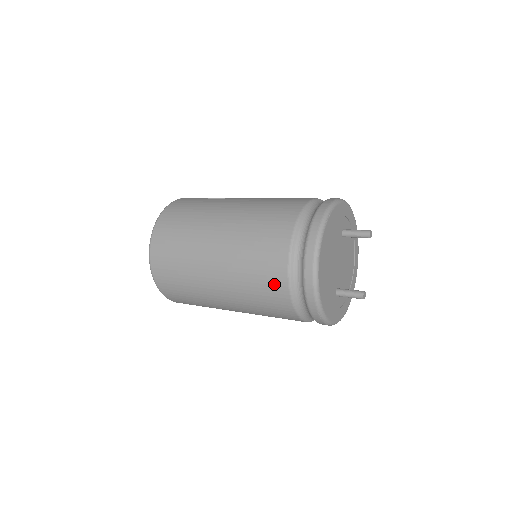
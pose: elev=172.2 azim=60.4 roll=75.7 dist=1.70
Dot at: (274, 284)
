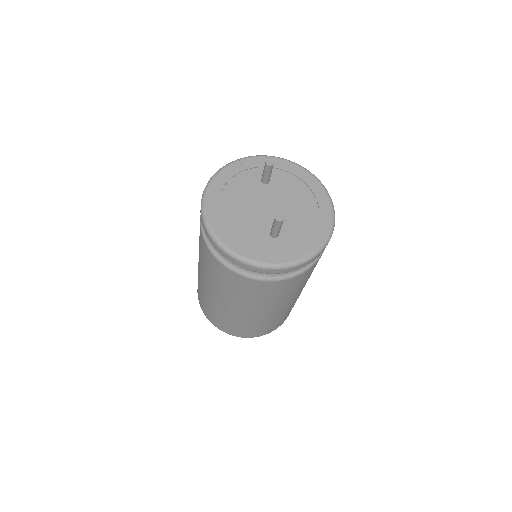
Dot at: (210, 260)
